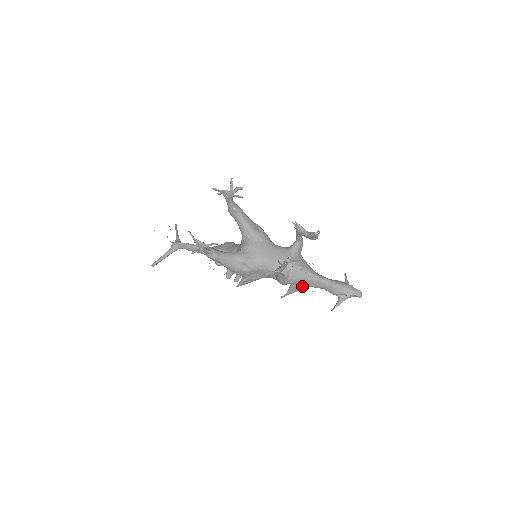
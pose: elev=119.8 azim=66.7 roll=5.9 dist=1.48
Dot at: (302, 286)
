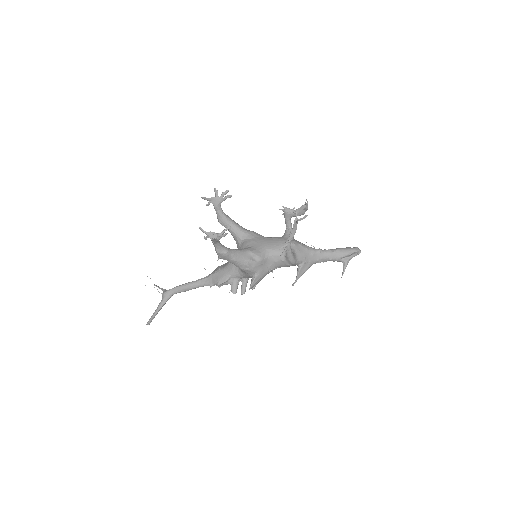
Dot at: (308, 264)
